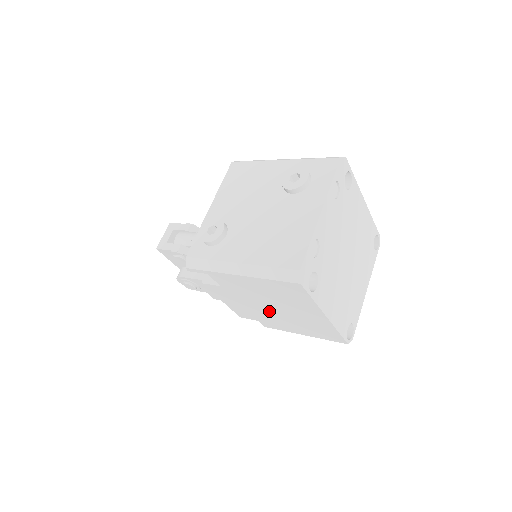
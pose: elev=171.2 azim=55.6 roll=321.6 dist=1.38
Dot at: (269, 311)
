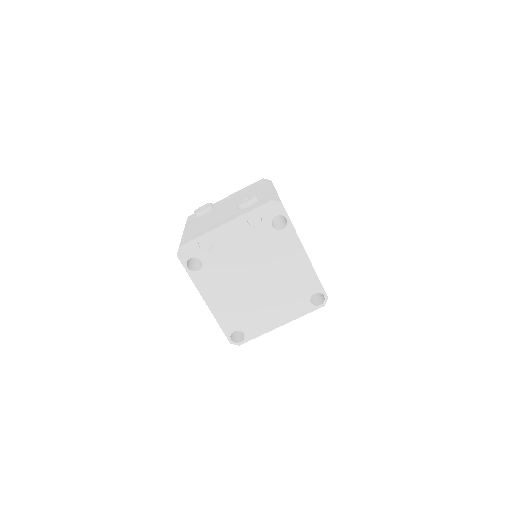
Dot at: occluded
